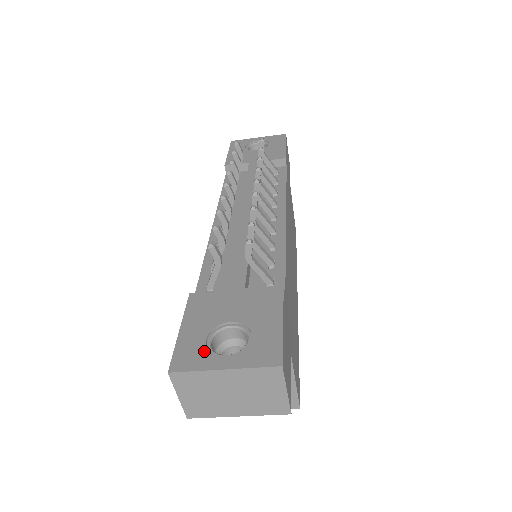
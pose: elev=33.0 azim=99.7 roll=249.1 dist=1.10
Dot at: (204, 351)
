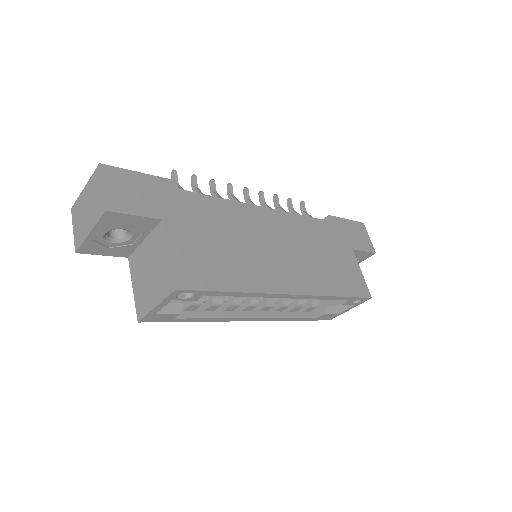
Dot at: occluded
